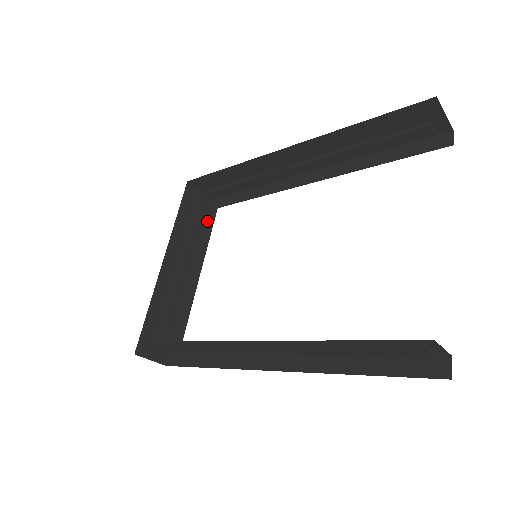
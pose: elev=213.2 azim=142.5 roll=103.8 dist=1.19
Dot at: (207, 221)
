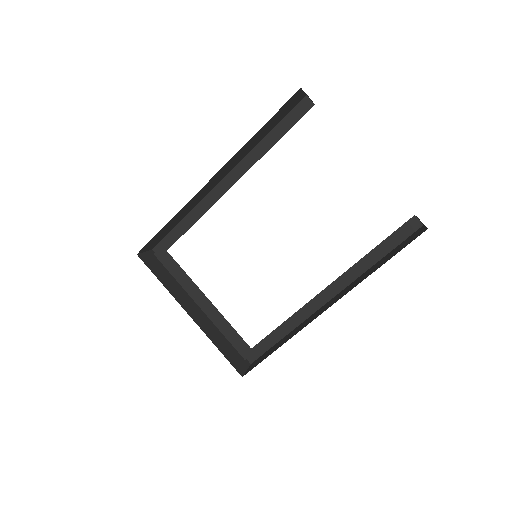
Dot at: (168, 265)
